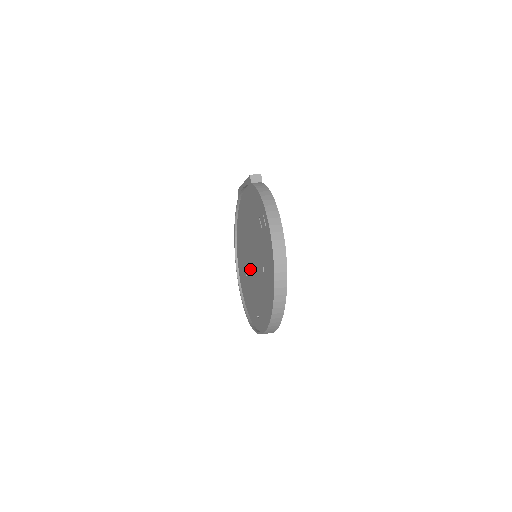
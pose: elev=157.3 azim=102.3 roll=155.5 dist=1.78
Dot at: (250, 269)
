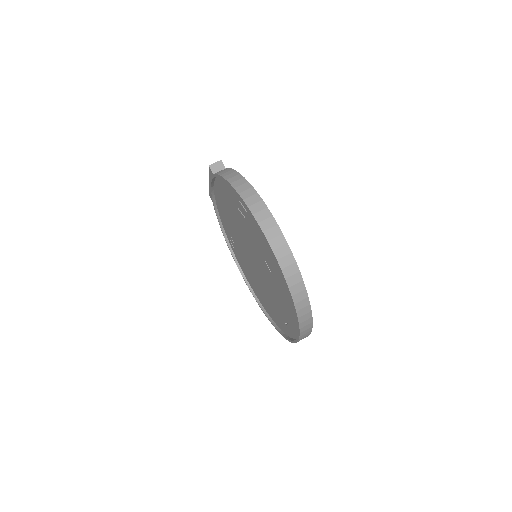
Dot at: (256, 274)
